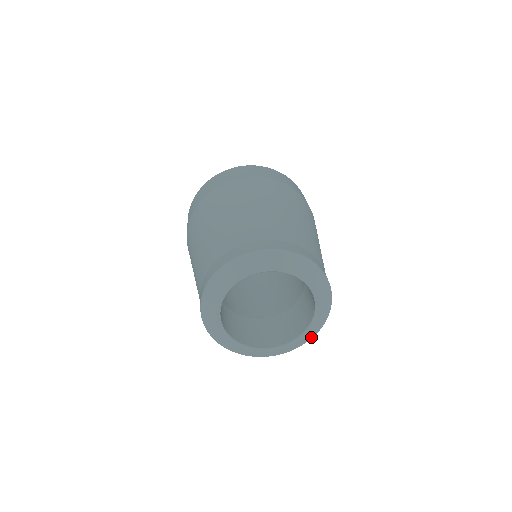
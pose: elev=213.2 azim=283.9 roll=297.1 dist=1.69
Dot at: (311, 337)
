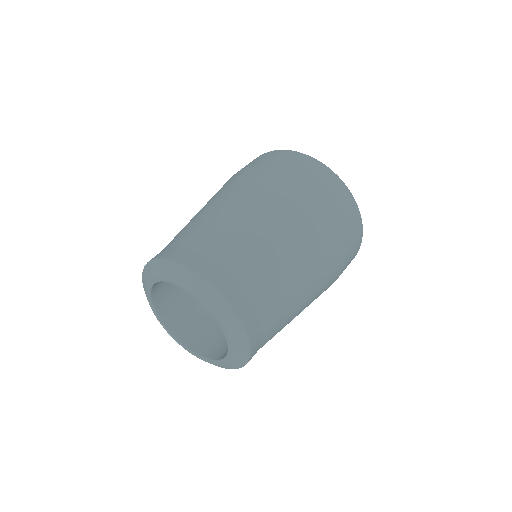
Dot at: (246, 355)
